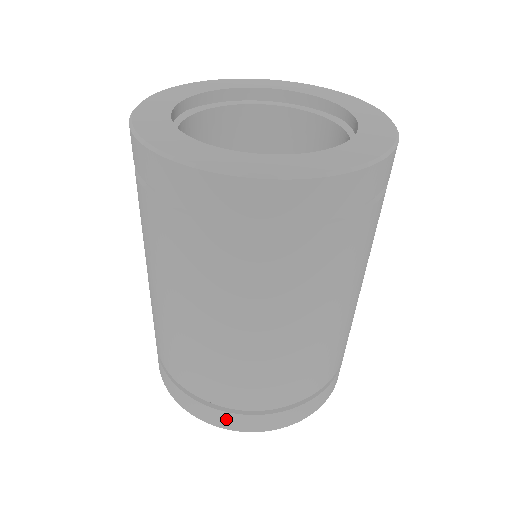
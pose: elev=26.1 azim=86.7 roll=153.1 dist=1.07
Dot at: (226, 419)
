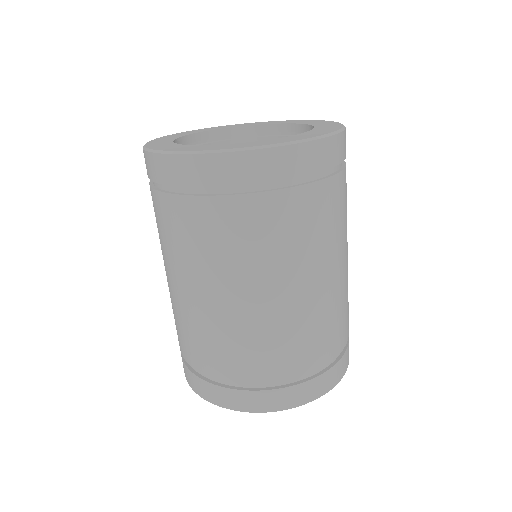
Dot at: (197, 383)
